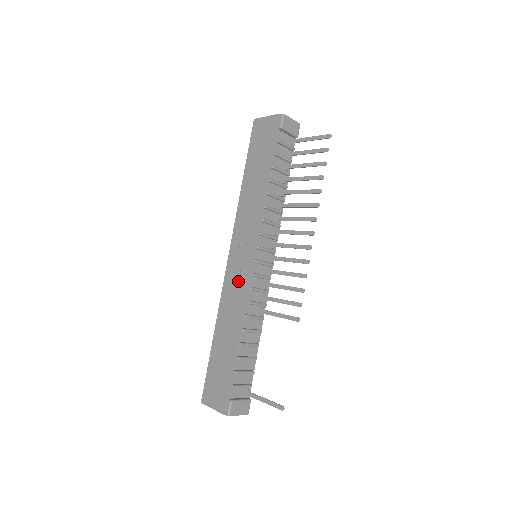
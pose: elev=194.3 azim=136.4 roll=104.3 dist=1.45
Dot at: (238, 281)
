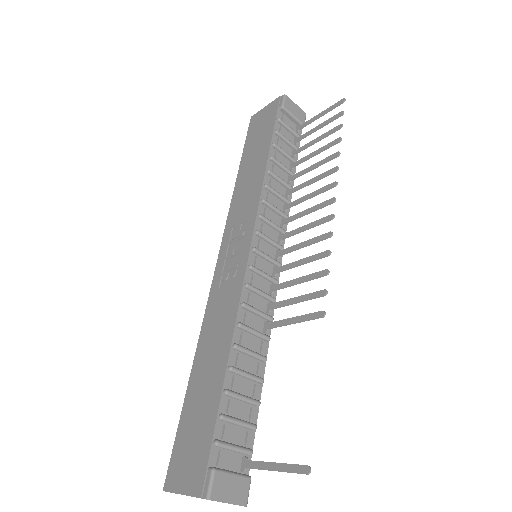
Dot at: (229, 283)
